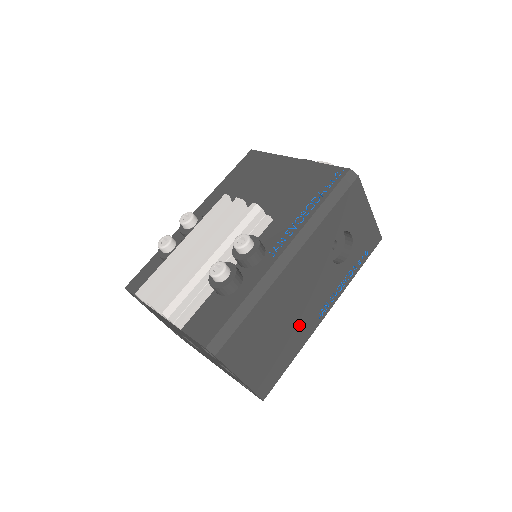
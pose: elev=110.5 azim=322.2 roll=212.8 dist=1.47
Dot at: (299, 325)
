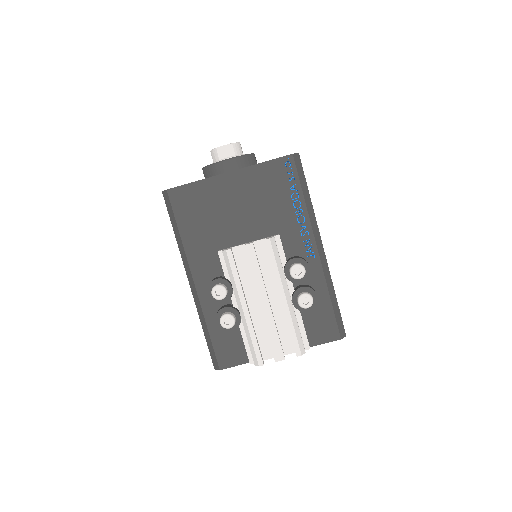
Dot at: occluded
